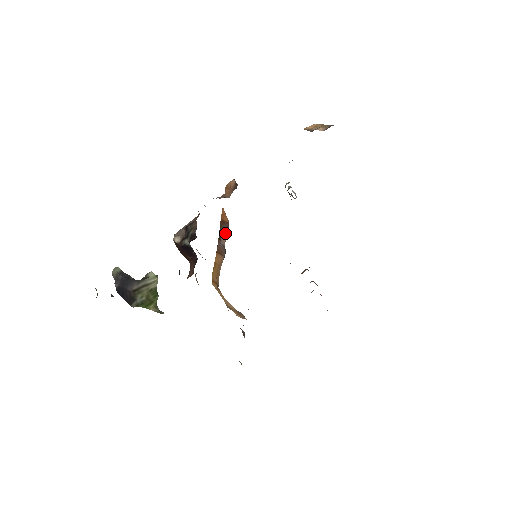
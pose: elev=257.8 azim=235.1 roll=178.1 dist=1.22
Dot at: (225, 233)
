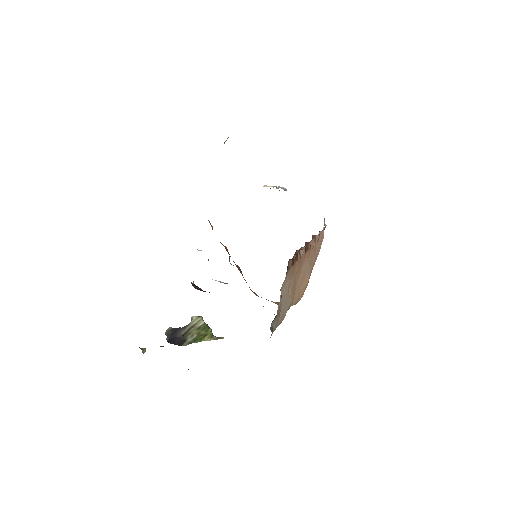
Dot at: (229, 257)
